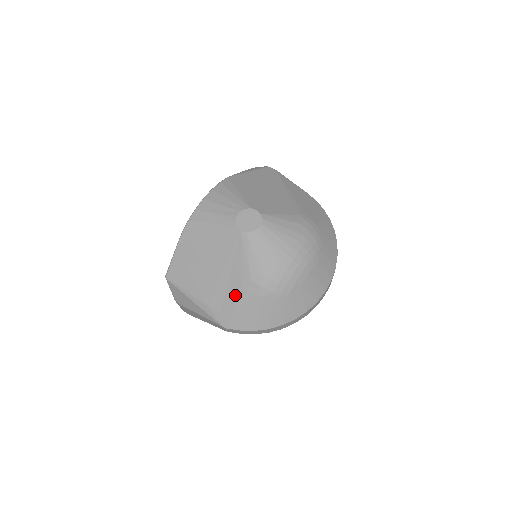
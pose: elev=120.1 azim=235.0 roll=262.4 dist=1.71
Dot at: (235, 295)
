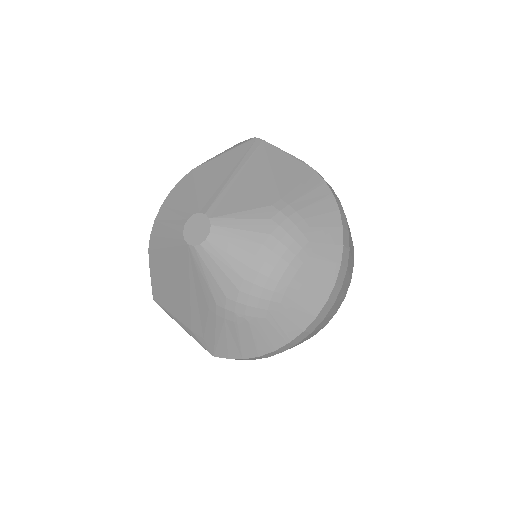
Dot at: (208, 320)
